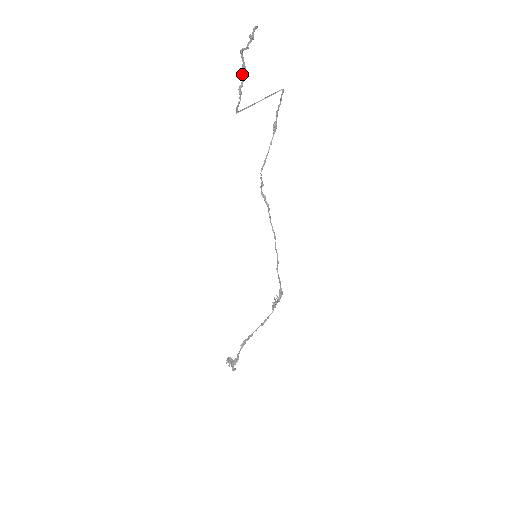
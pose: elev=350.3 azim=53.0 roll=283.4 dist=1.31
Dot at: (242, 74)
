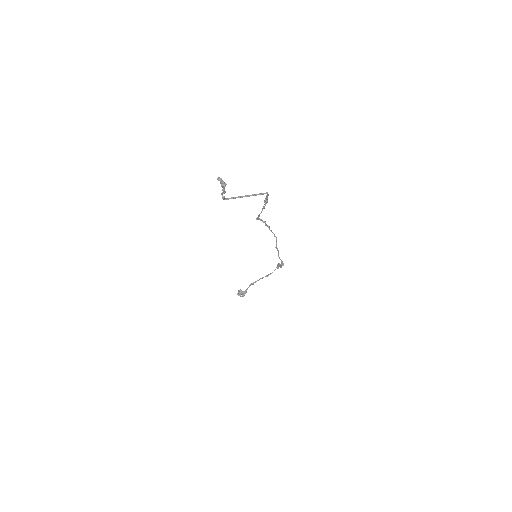
Dot at: (222, 189)
